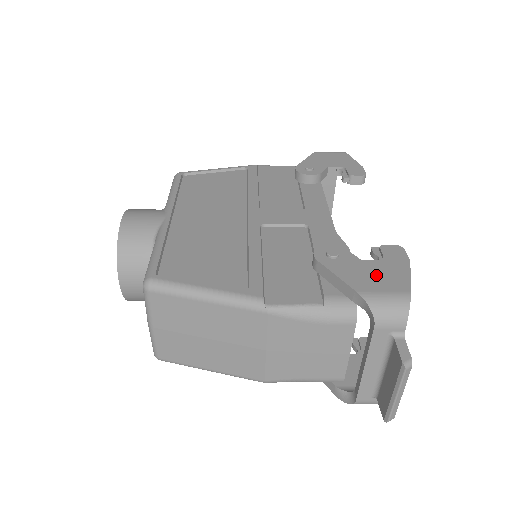
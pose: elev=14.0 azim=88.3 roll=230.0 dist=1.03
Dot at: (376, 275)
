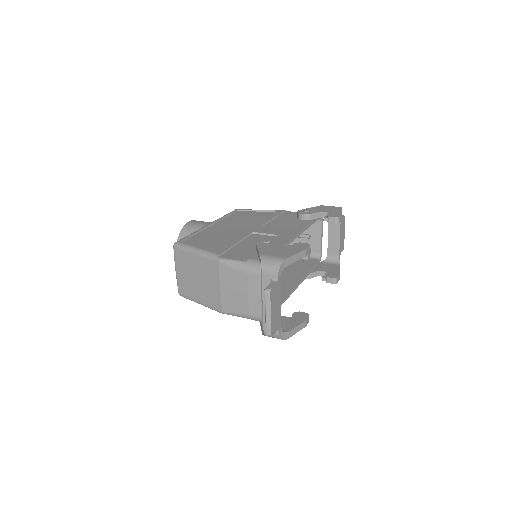
Dot at: (278, 251)
